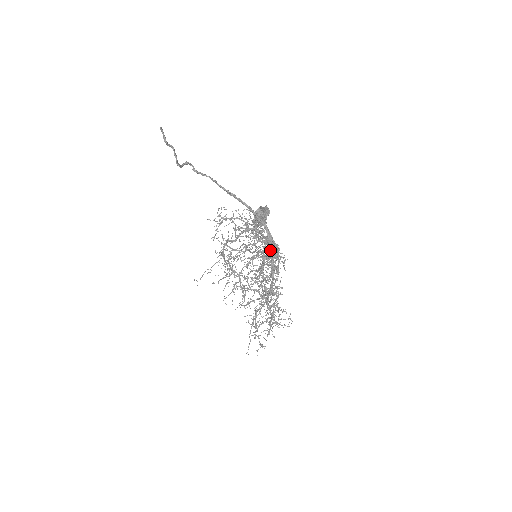
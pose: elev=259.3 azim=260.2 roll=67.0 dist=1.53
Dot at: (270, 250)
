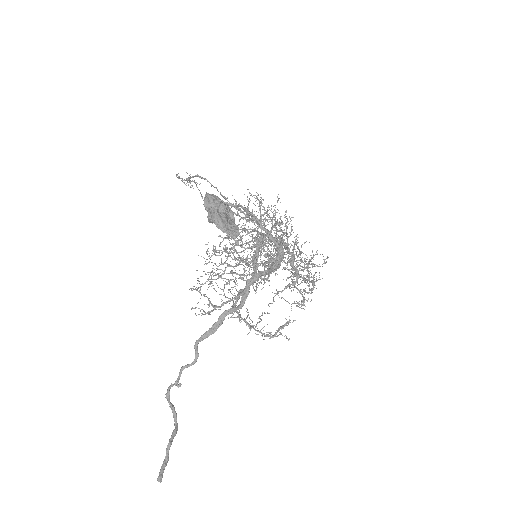
Dot at: occluded
